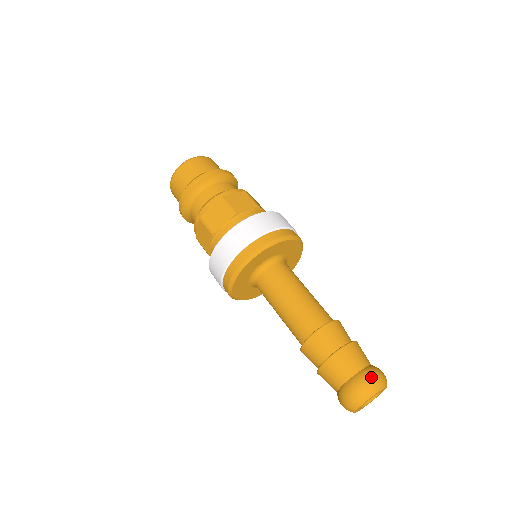
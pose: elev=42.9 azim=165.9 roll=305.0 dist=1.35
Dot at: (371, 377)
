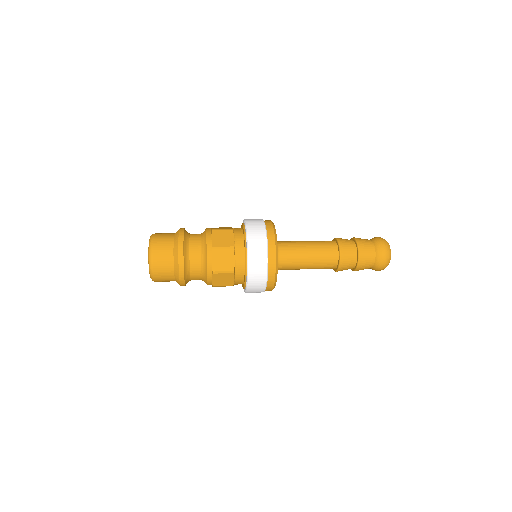
Dot at: (383, 245)
